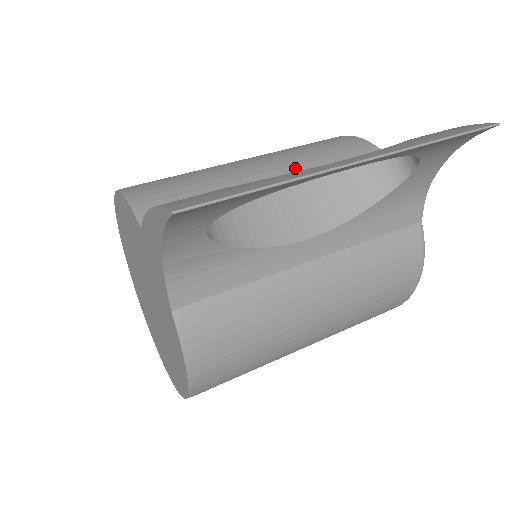
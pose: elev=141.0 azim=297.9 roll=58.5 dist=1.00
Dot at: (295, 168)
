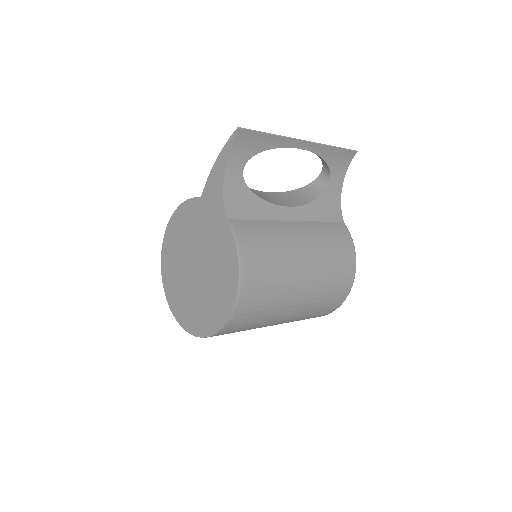
Dot at: occluded
